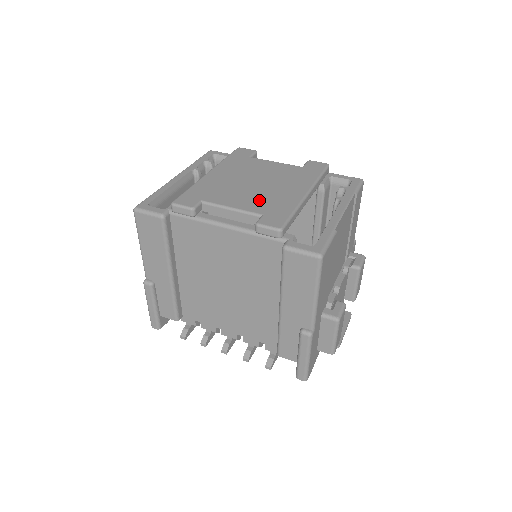
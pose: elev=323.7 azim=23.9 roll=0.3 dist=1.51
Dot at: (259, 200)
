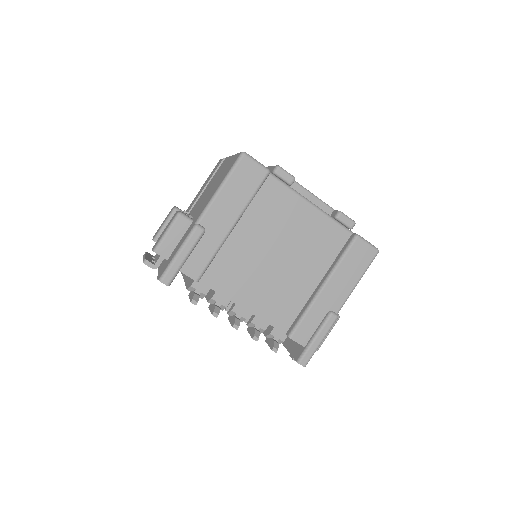
Dot at: occluded
